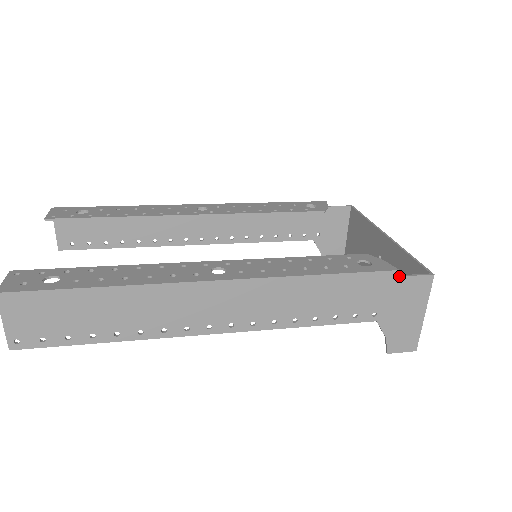
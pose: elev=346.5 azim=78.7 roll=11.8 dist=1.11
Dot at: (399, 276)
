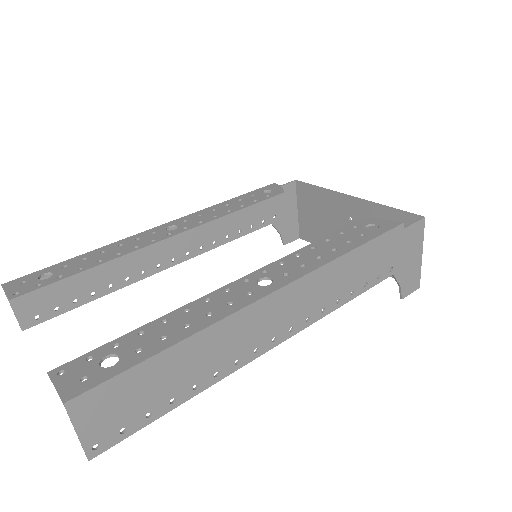
Dot at: (404, 228)
